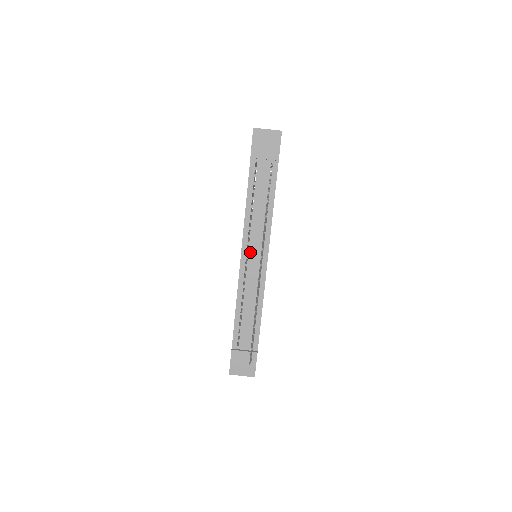
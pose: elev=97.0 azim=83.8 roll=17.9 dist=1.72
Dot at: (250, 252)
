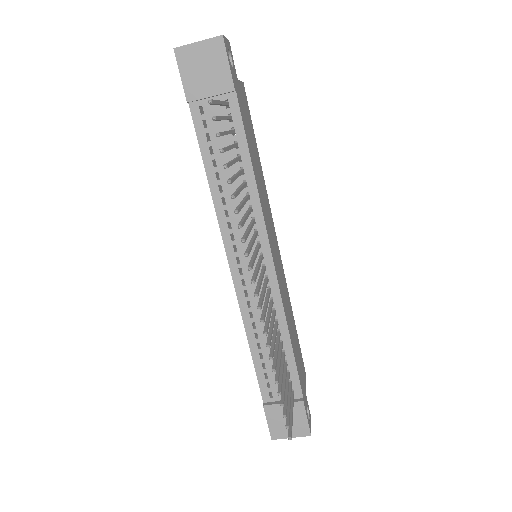
Dot at: (241, 255)
